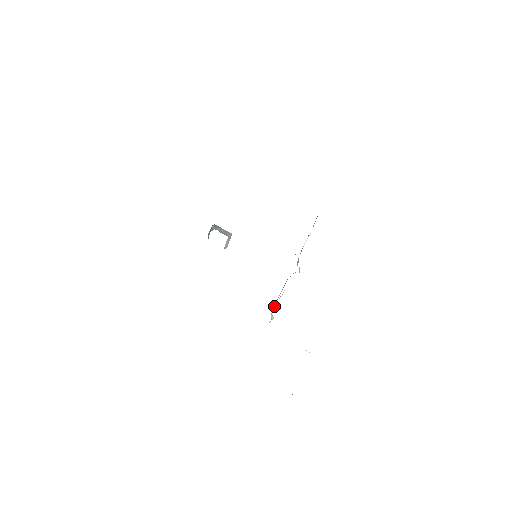
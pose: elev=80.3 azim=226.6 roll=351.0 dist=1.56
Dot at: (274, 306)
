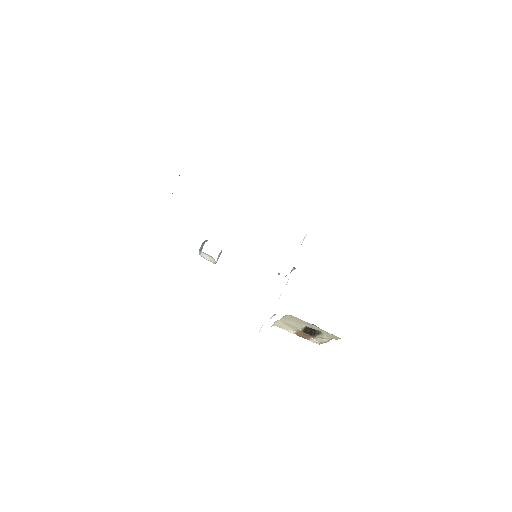
Dot at: occluded
